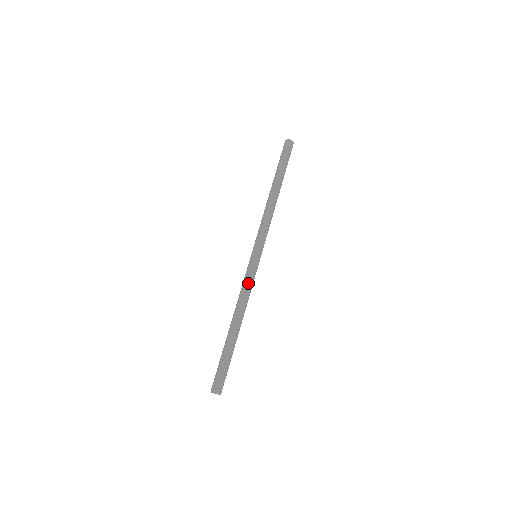
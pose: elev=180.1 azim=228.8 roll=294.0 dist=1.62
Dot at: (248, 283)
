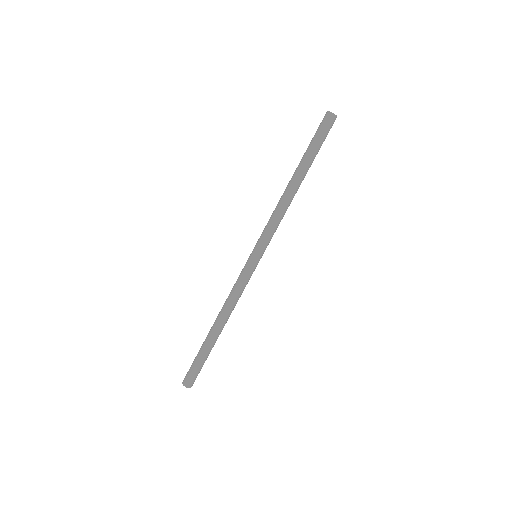
Dot at: (241, 287)
